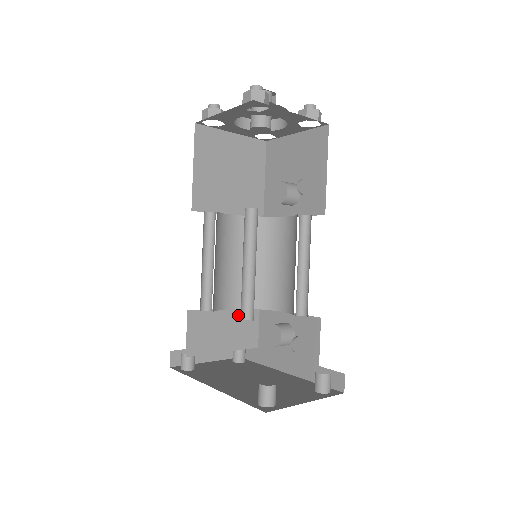
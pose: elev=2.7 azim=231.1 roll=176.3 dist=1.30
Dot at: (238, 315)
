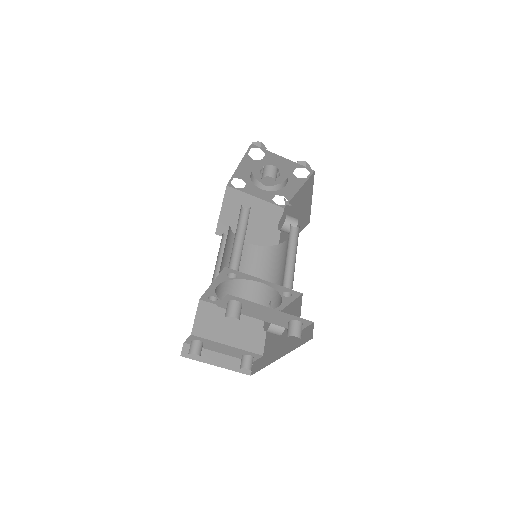
Dot at: (246, 320)
